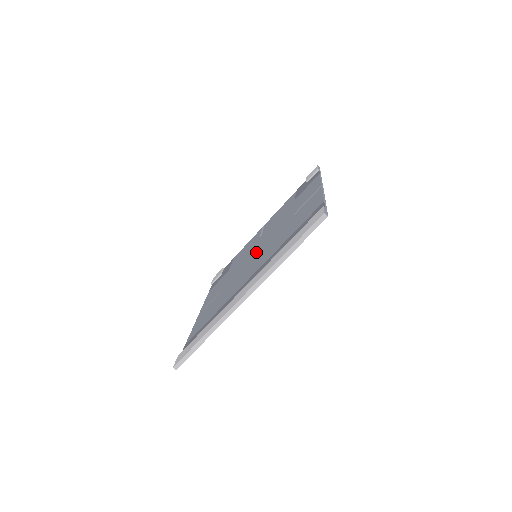
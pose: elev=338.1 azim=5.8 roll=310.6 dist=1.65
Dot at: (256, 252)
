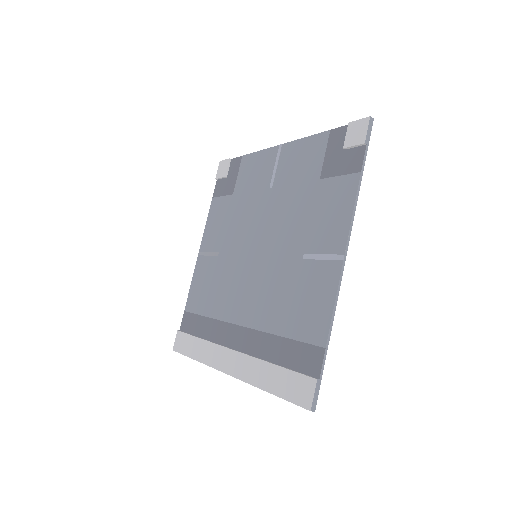
Dot at: (257, 247)
